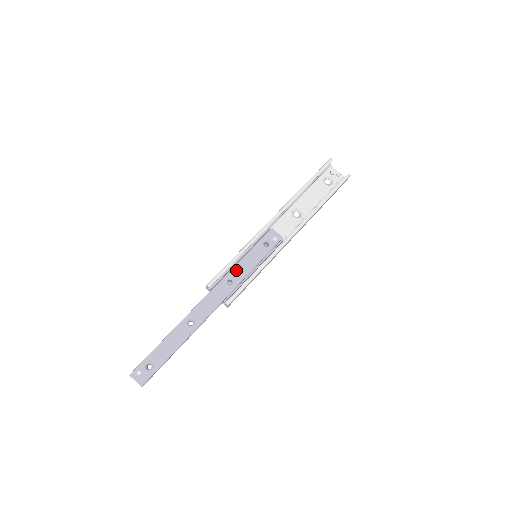
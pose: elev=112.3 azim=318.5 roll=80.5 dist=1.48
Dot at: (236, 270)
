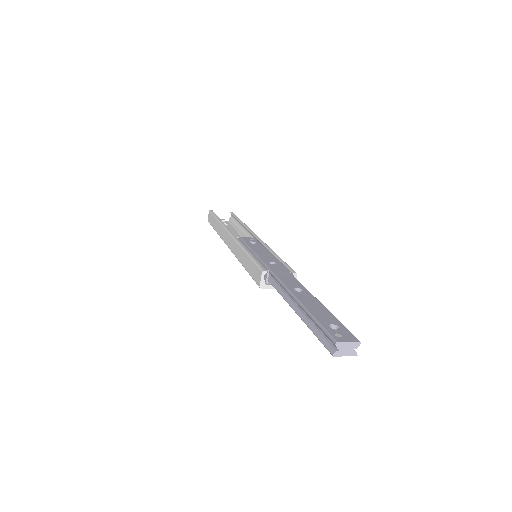
Dot at: (263, 257)
